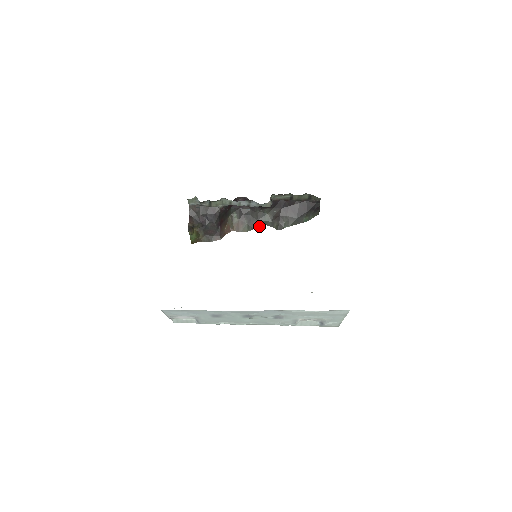
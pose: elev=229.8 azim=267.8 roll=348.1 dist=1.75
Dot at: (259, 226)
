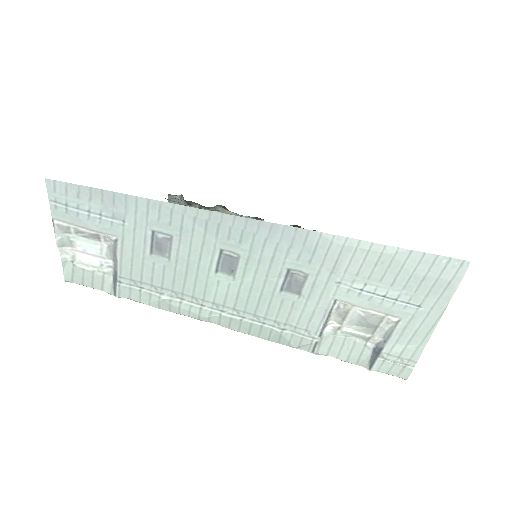
Dot at: occluded
